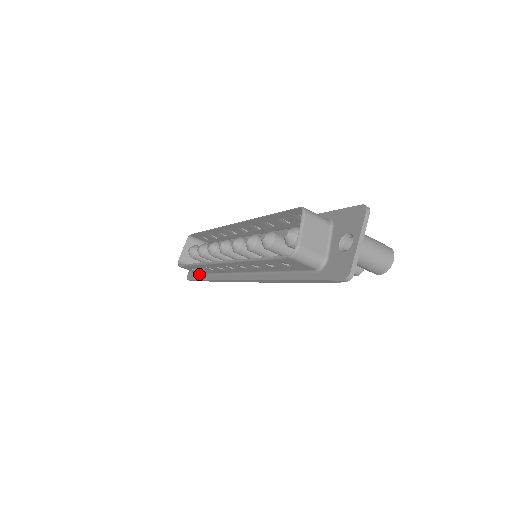
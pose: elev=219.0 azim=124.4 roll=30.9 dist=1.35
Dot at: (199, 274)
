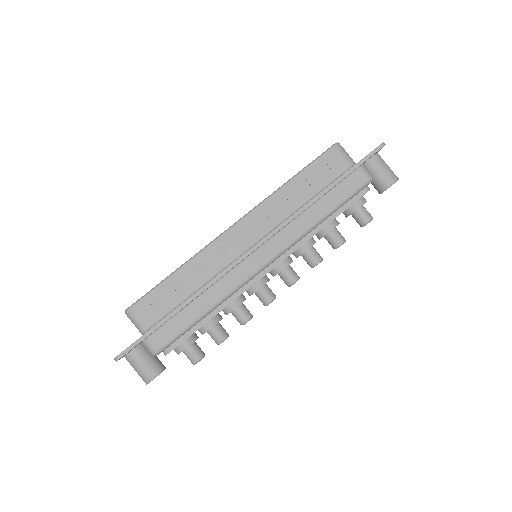
Dot at: occluded
